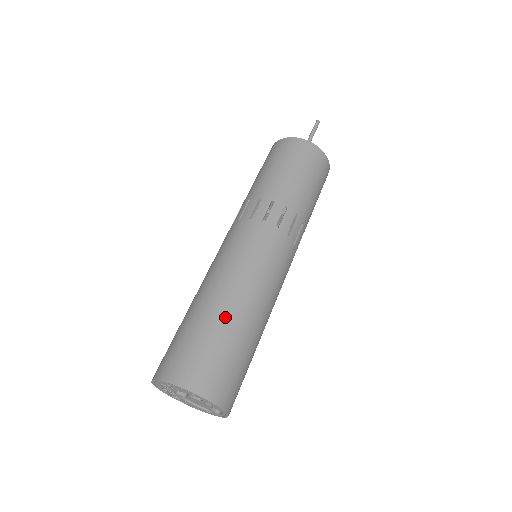
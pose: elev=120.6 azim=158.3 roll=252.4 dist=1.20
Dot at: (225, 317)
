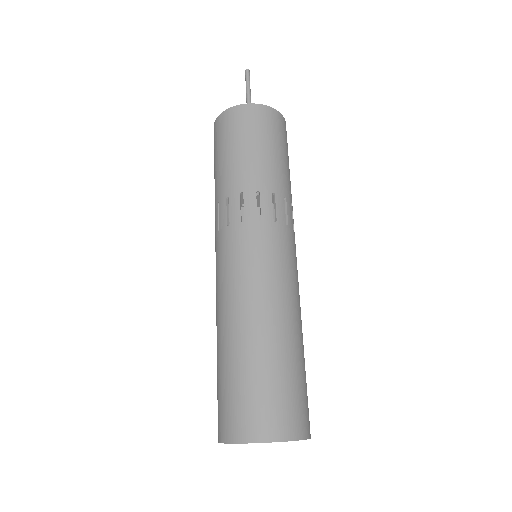
Dot at: (237, 348)
